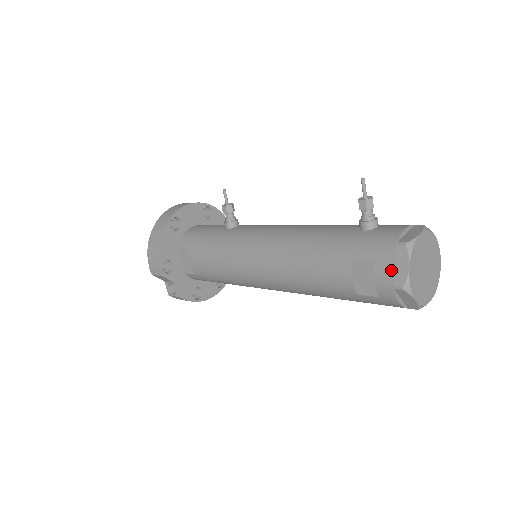
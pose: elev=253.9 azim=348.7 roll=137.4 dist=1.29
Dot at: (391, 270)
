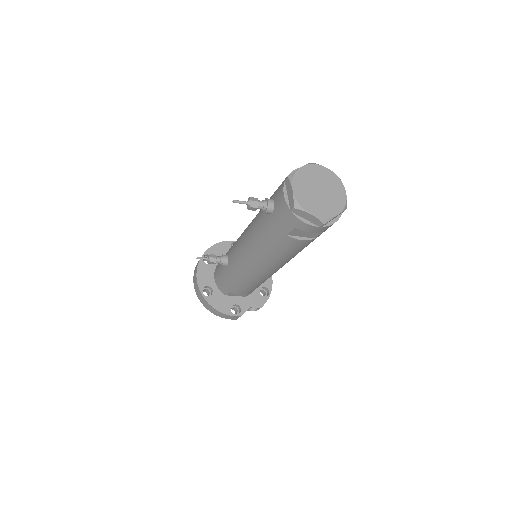
Dot at: (308, 225)
